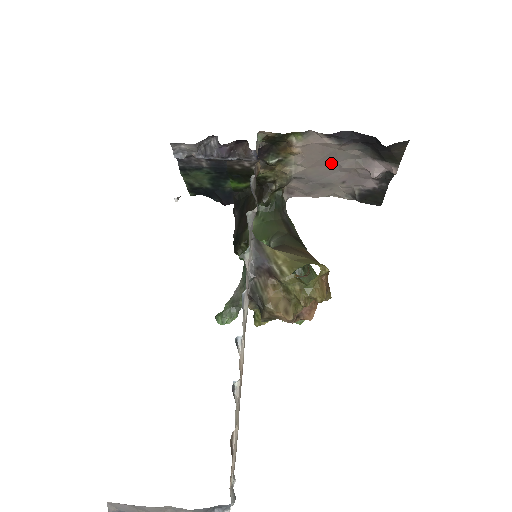
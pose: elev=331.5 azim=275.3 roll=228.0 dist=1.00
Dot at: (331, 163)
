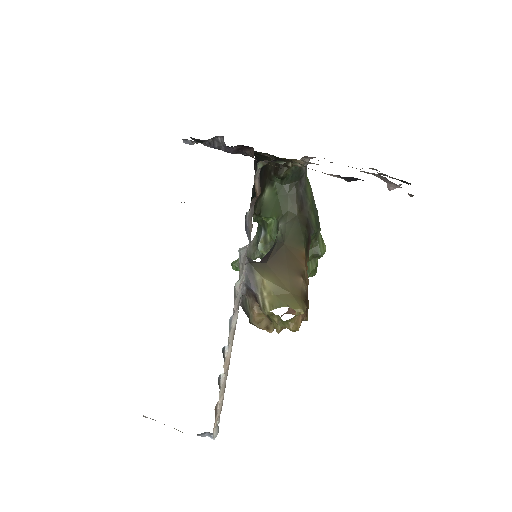
Dot at: occluded
